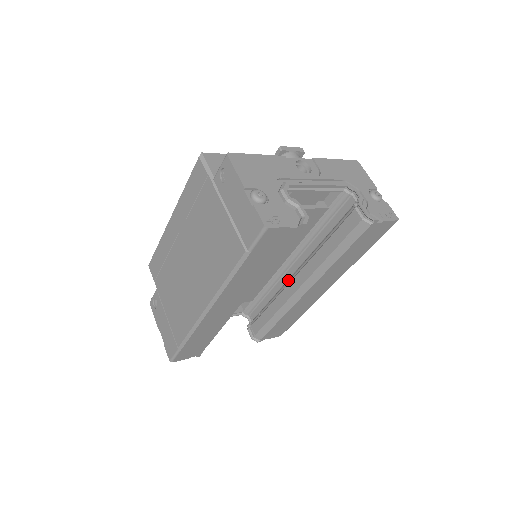
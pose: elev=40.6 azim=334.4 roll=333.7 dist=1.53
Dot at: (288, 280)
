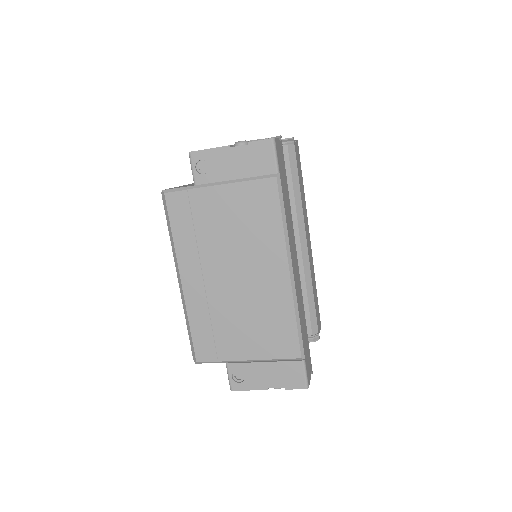
Dot at: occluded
